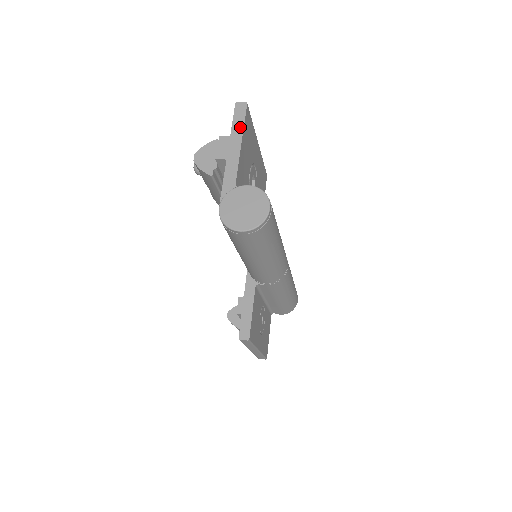
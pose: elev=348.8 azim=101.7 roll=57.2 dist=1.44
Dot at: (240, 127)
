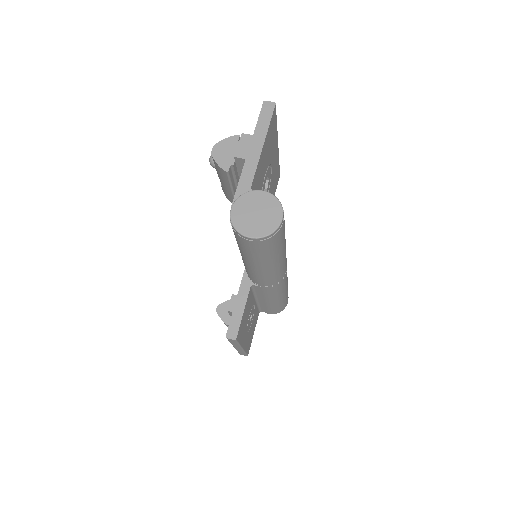
Dot at: (265, 127)
